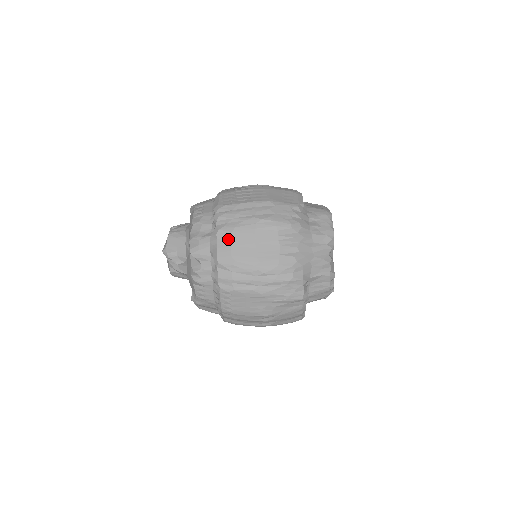
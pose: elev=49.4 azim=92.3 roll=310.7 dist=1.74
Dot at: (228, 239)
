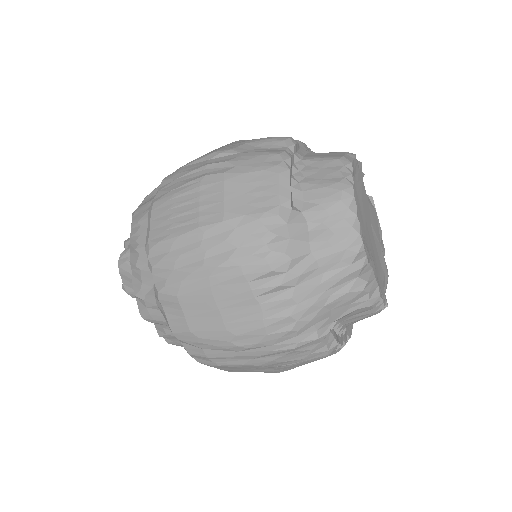
Dot at: (176, 307)
